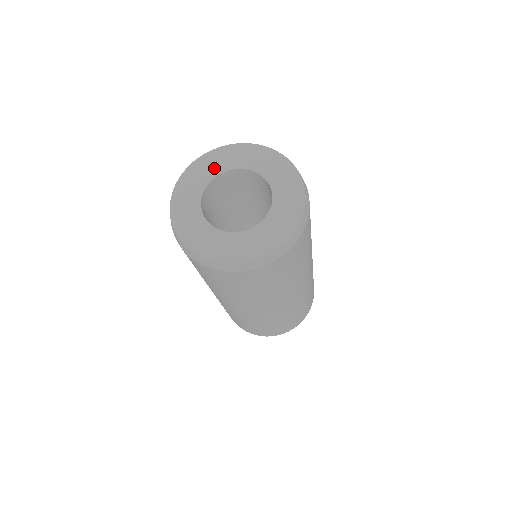
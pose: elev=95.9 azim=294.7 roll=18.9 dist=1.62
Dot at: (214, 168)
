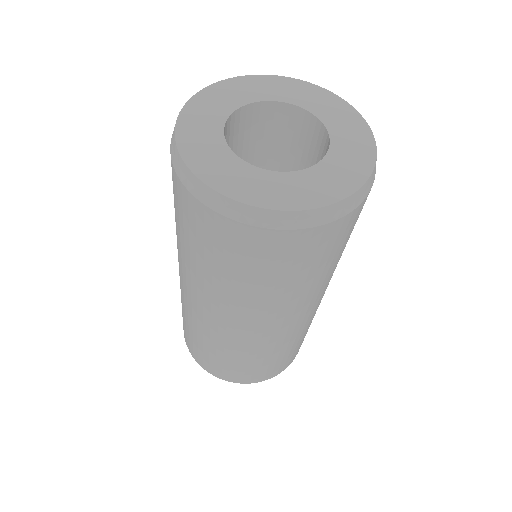
Dot at: (225, 103)
